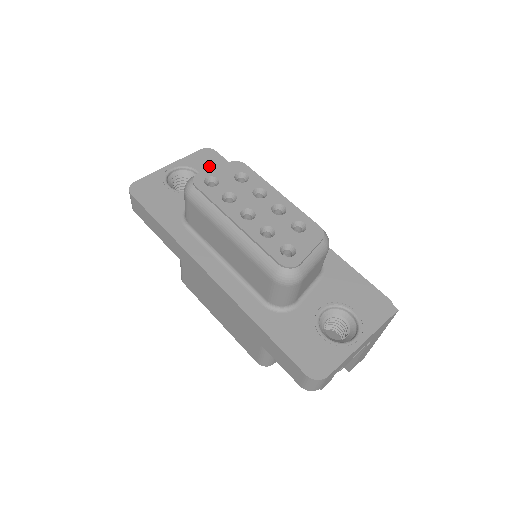
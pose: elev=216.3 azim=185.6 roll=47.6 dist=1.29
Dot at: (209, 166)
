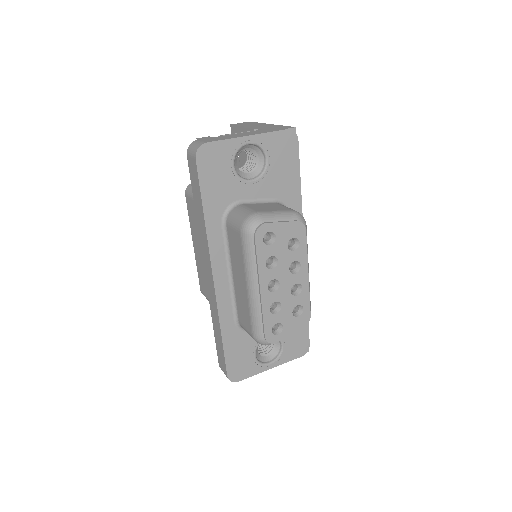
Dot at: (281, 158)
